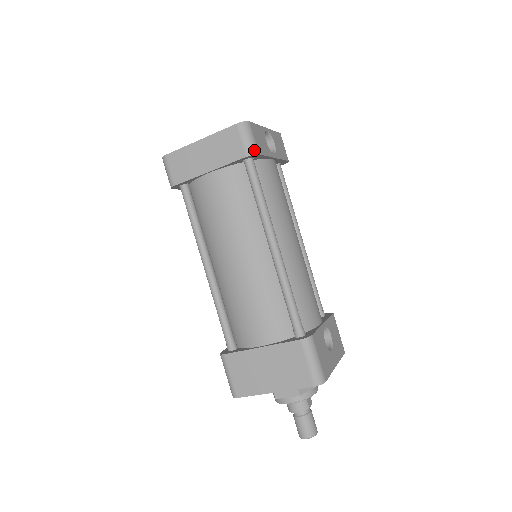
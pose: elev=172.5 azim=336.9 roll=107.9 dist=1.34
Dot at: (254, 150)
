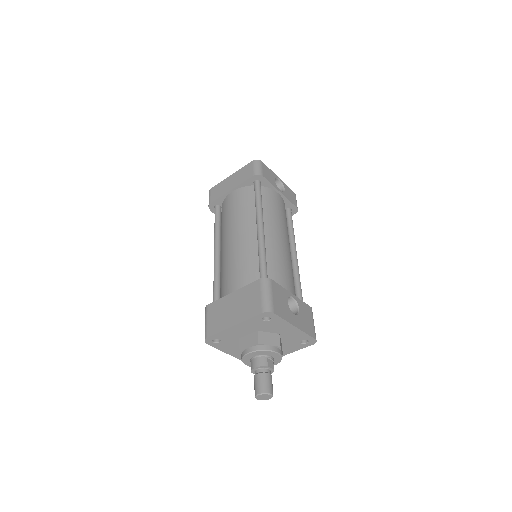
Dot at: (260, 173)
